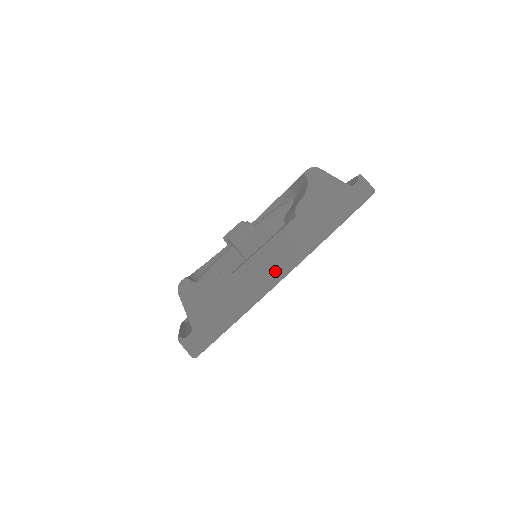
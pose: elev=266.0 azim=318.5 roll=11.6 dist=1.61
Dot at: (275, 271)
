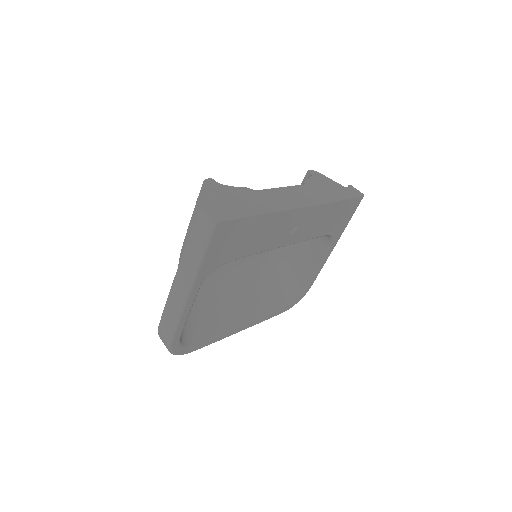
Dot at: (292, 202)
